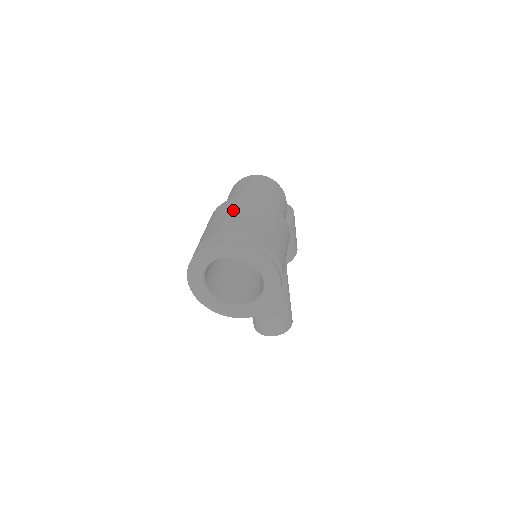
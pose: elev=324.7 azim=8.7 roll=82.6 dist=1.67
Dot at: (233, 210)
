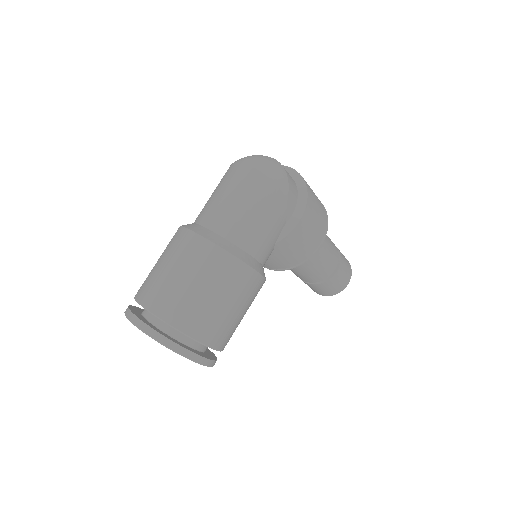
Dot at: (171, 258)
